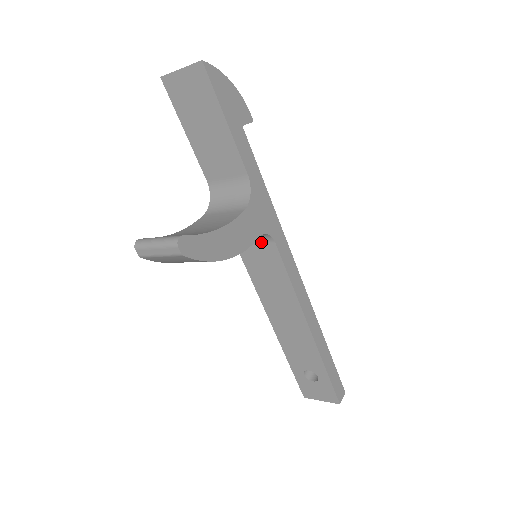
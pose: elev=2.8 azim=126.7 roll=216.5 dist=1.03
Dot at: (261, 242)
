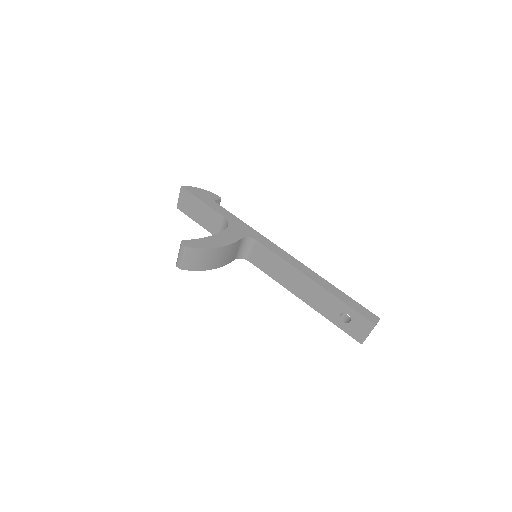
Dot at: (253, 247)
